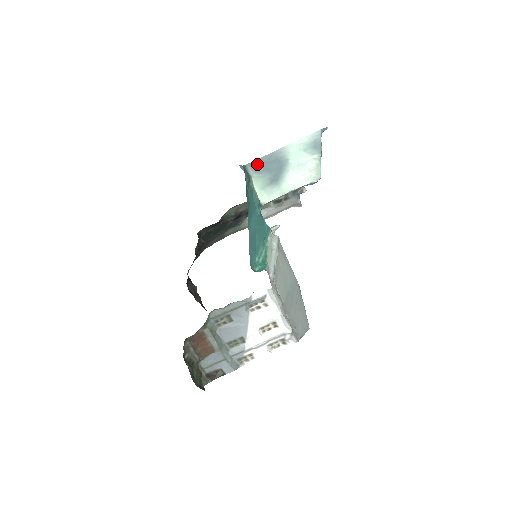
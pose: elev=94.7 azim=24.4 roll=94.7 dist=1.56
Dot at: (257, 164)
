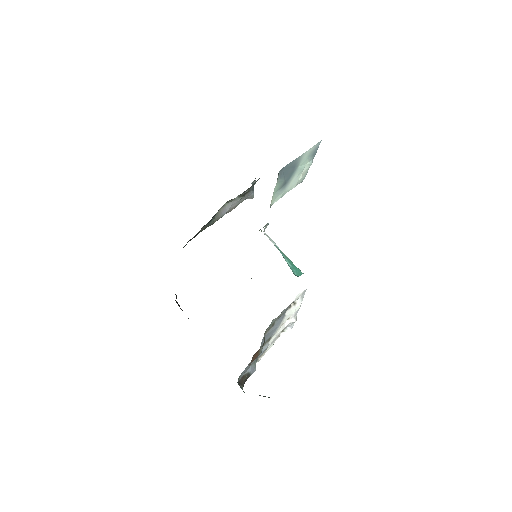
Dot at: (283, 170)
